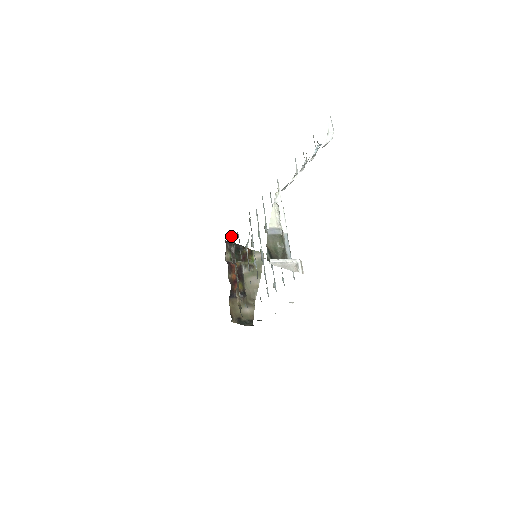
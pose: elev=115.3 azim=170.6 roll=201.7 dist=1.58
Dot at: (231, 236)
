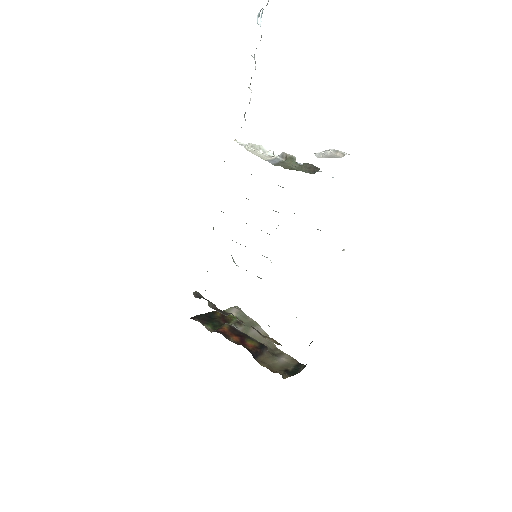
Dot at: (196, 296)
